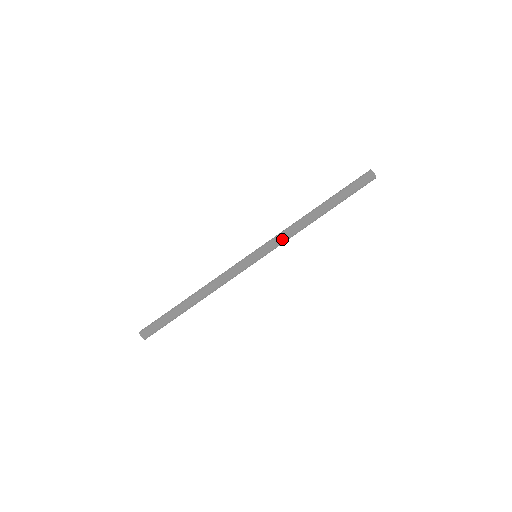
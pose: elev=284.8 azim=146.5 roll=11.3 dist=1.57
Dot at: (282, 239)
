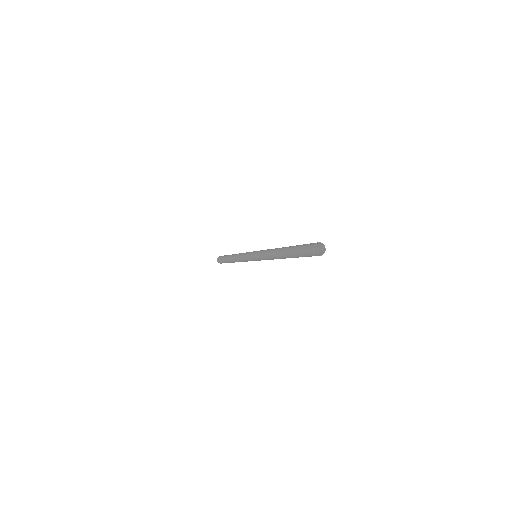
Dot at: (263, 258)
